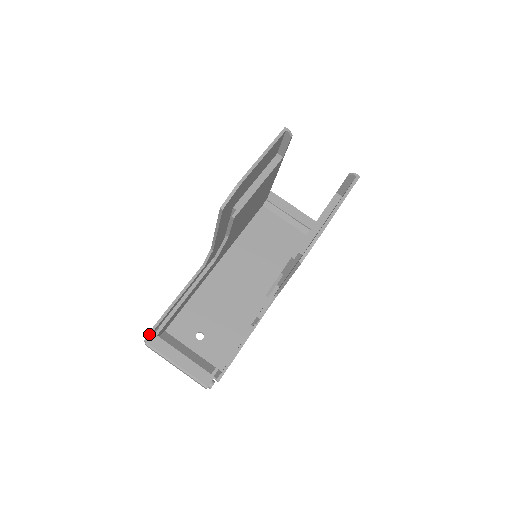
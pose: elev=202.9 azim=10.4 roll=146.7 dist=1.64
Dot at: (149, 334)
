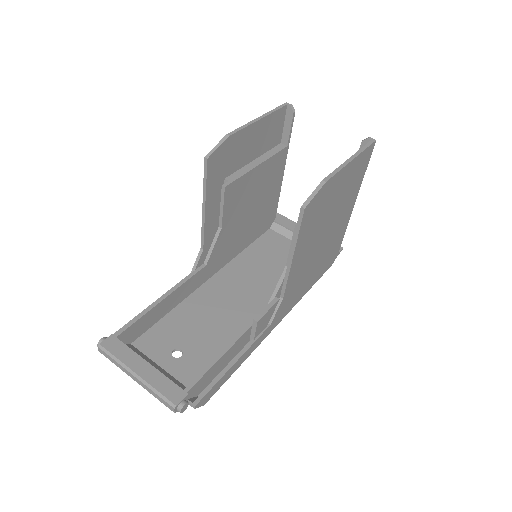
Dot at: (106, 337)
